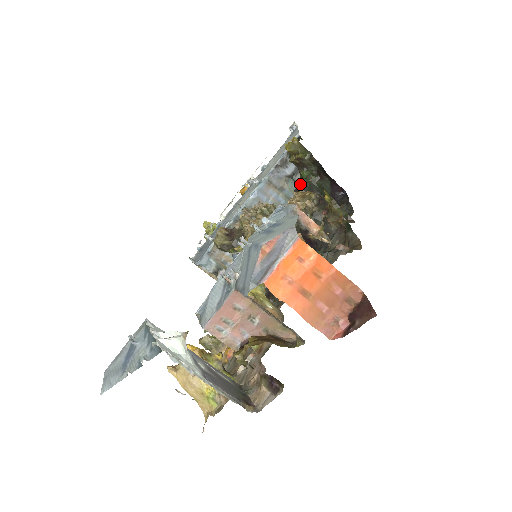
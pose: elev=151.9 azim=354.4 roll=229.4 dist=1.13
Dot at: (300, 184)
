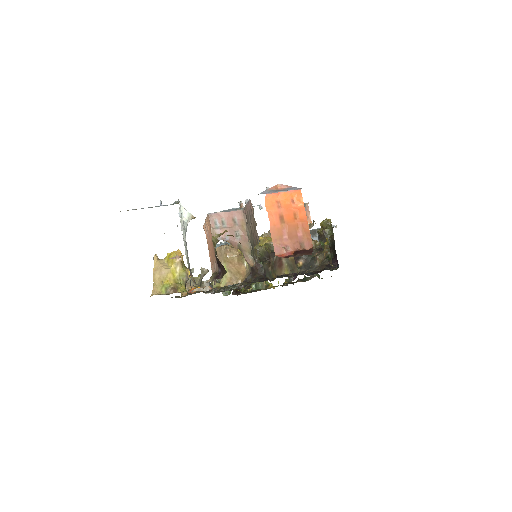
Dot at: occluded
